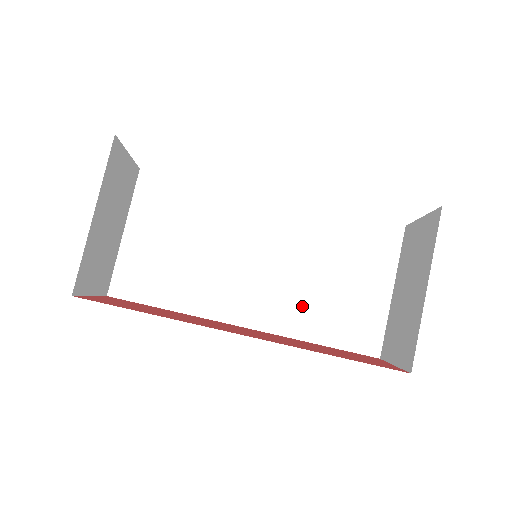
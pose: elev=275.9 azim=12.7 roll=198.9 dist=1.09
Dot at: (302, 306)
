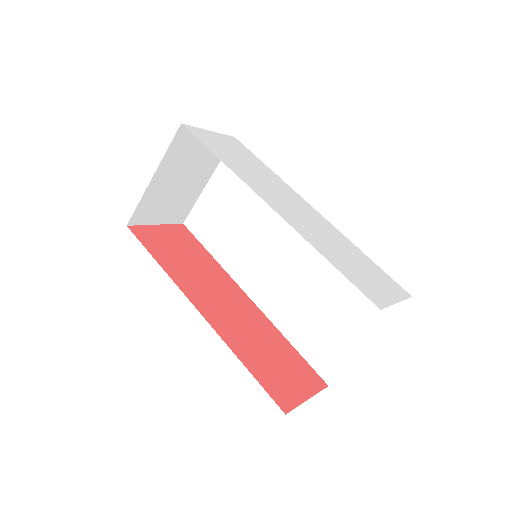
Dot at: (294, 309)
